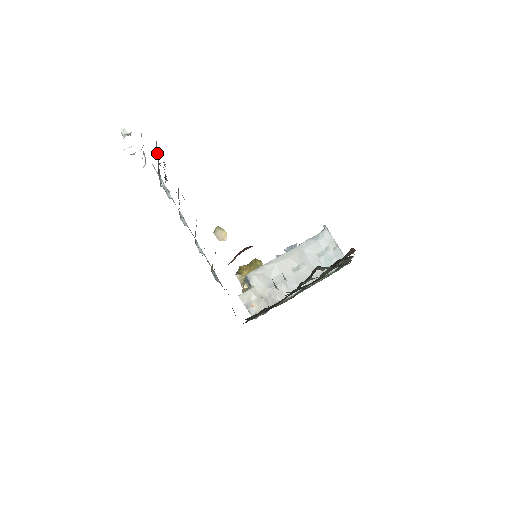
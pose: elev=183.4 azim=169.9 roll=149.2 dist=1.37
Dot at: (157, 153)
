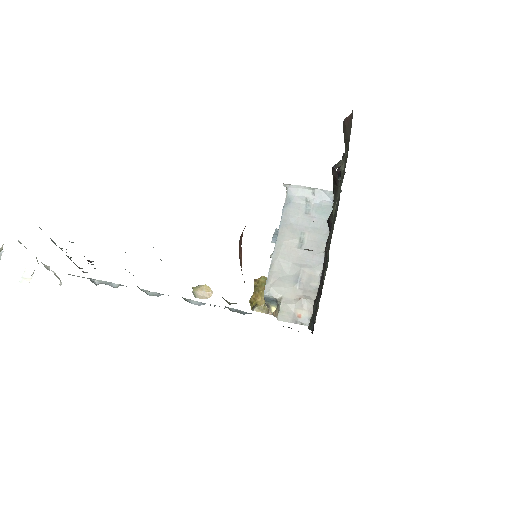
Dot at: (54, 243)
